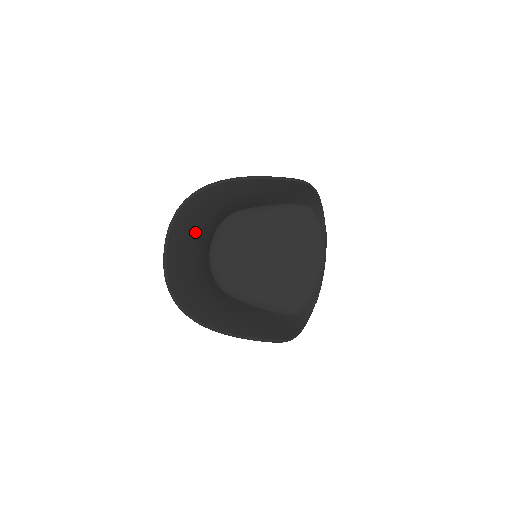
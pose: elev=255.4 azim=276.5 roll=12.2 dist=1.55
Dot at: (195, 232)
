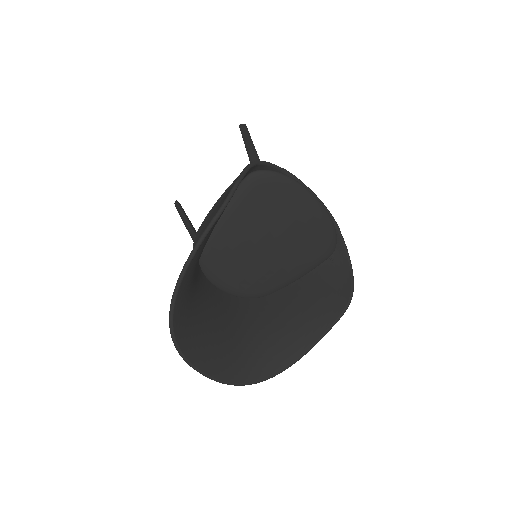
Dot at: (201, 324)
